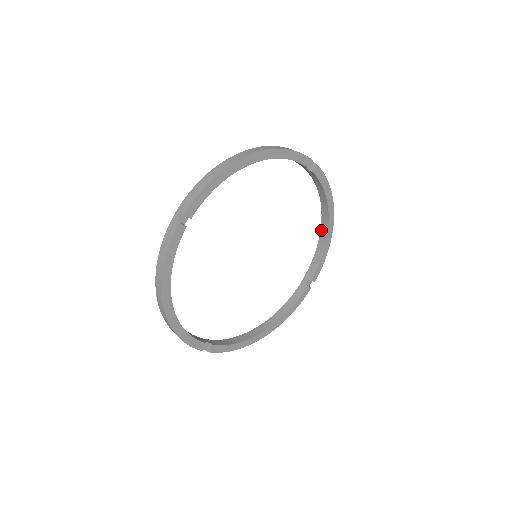
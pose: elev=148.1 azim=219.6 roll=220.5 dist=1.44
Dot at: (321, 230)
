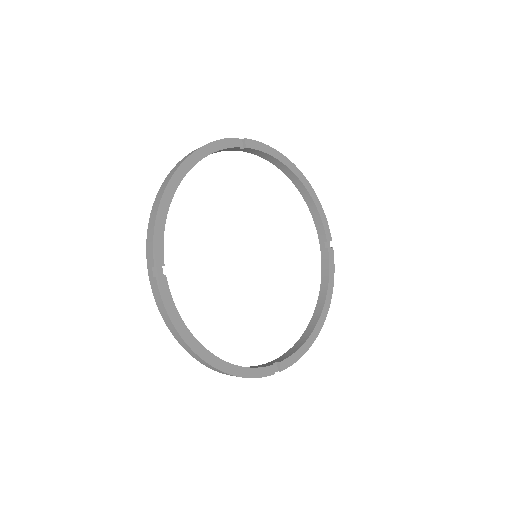
Dot at: (300, 192)
